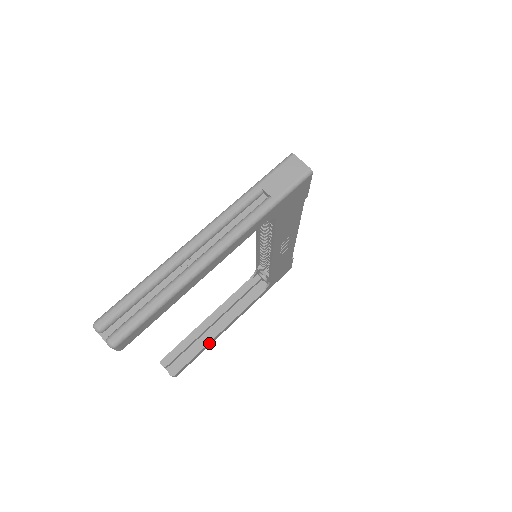
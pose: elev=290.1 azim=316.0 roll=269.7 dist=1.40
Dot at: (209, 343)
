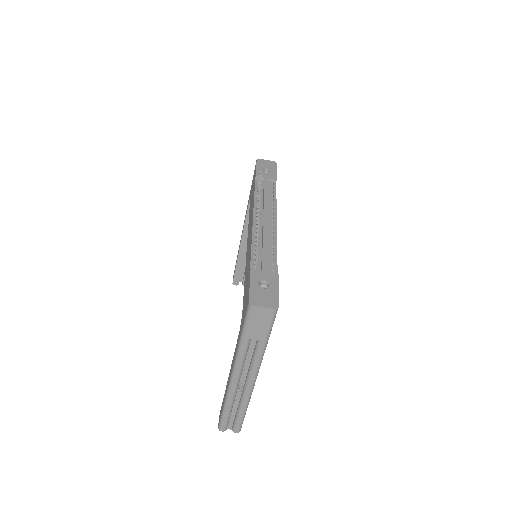
Dot at: occluded
